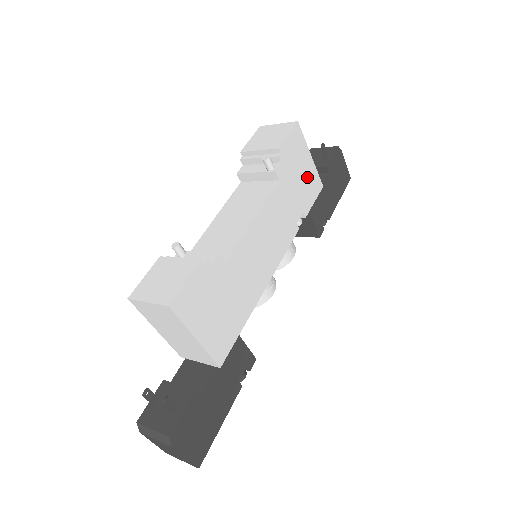
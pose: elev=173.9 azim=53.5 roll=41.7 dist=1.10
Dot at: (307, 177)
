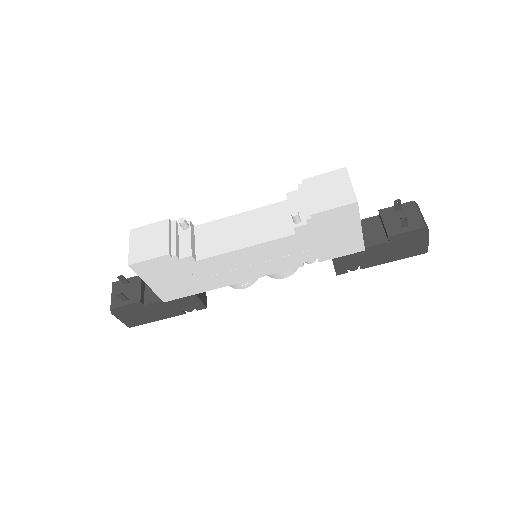
Dot at: (343, 240)
